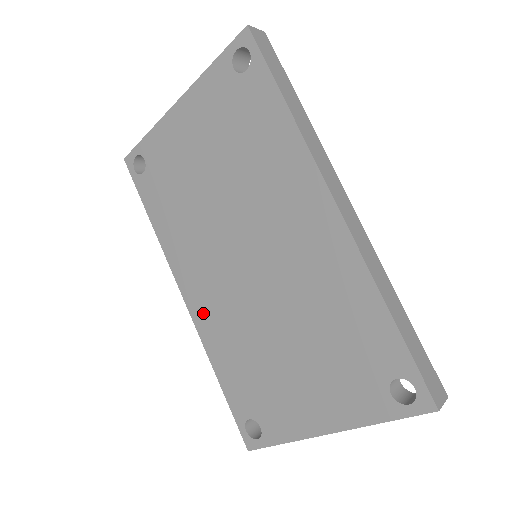
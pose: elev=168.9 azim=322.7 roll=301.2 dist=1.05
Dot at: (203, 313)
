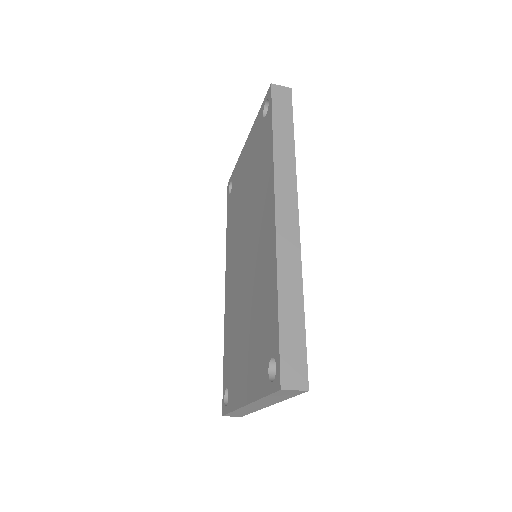
Dot at: (228, 298)
